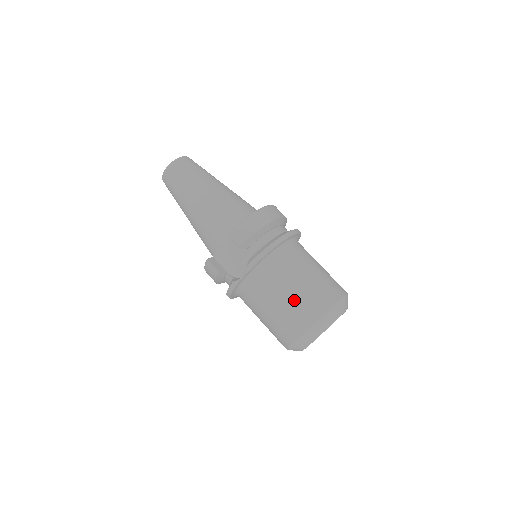
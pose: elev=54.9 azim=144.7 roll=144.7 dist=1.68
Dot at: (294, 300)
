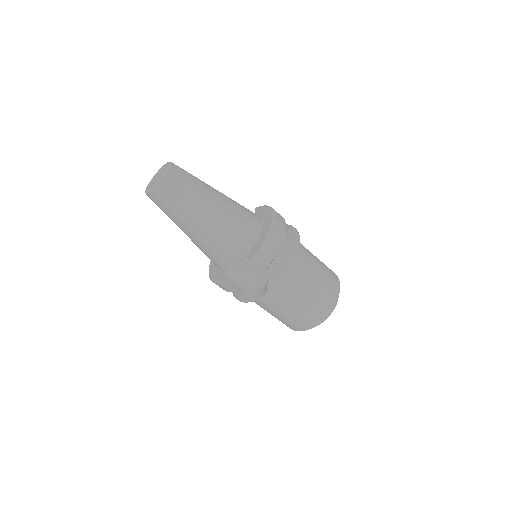
Dot at: (307, 305)
